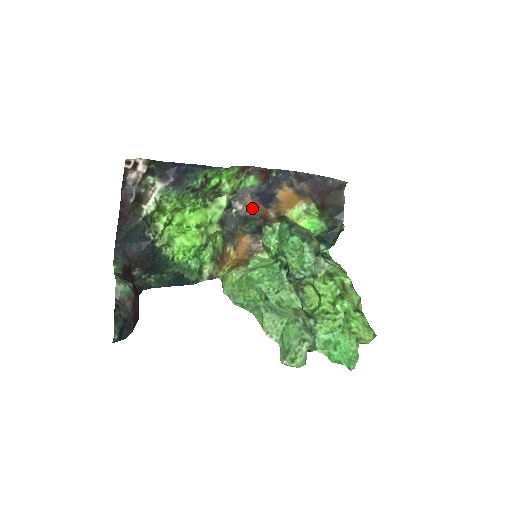
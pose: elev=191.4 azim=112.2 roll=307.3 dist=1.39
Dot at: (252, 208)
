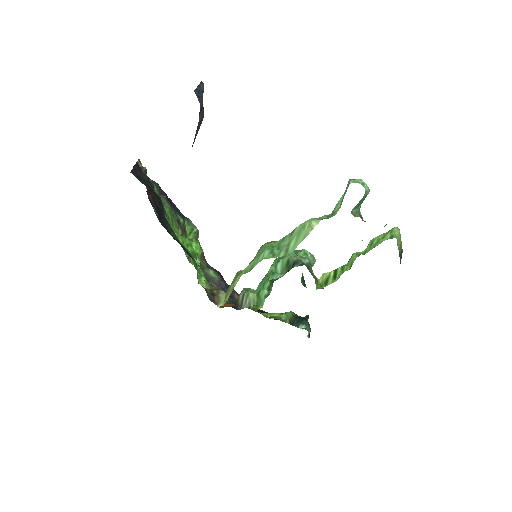
Dot at: occluded
